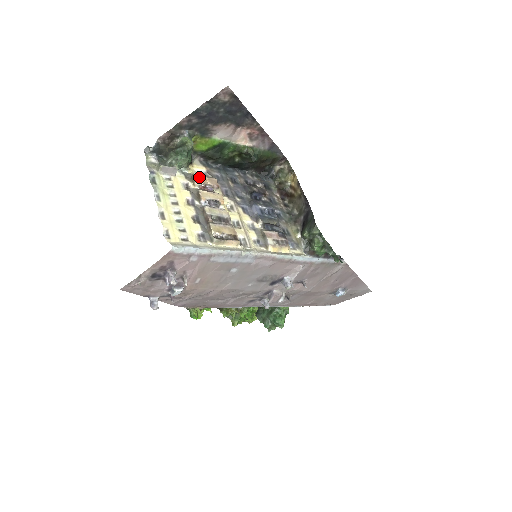
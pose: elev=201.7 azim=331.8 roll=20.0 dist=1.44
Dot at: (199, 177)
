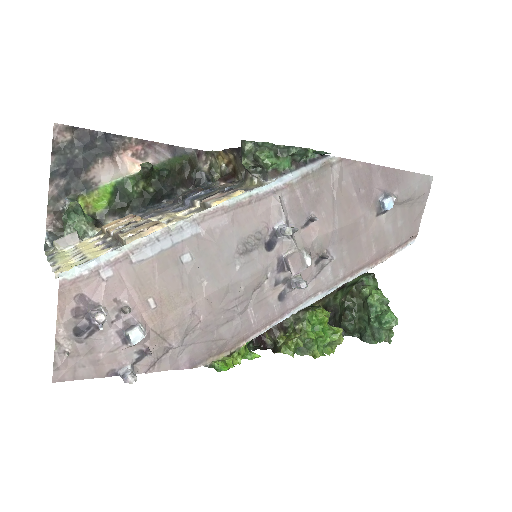
Dot at: (108, 224)
